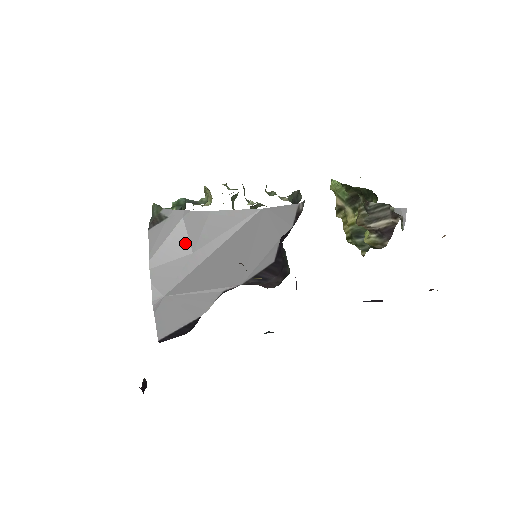
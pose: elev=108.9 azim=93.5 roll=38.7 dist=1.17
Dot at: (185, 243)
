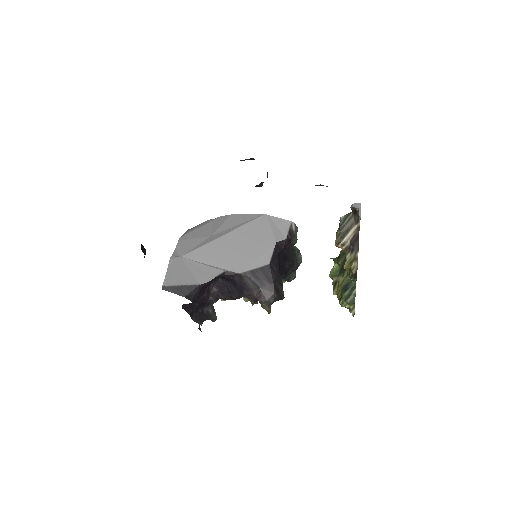
Dot at: (208, 231)
